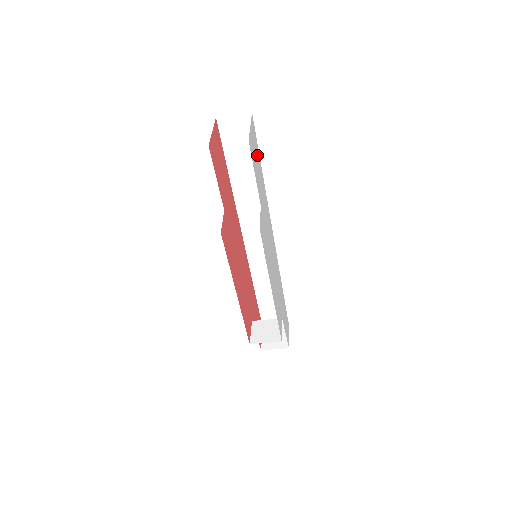
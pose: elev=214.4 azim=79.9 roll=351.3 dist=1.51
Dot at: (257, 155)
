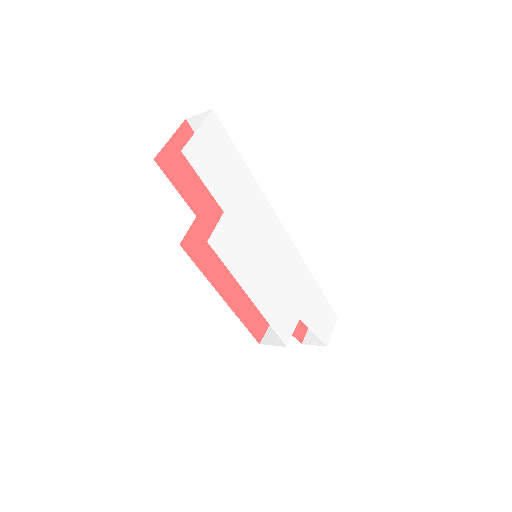
Dot at: (226, 154)
